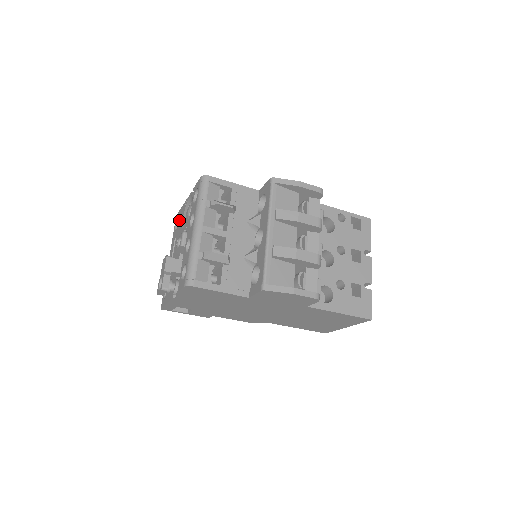
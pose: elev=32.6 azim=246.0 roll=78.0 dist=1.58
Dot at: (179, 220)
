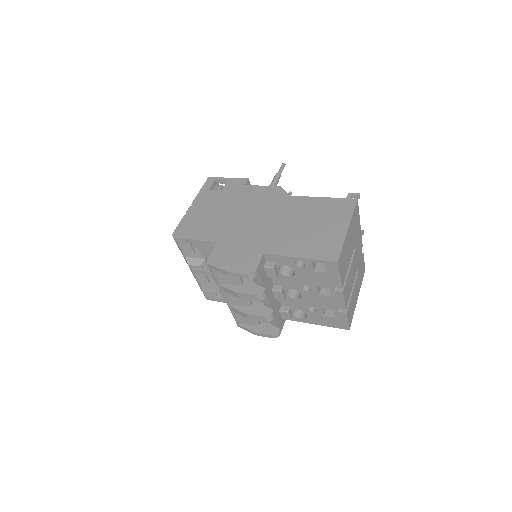
Dot at: occluded
